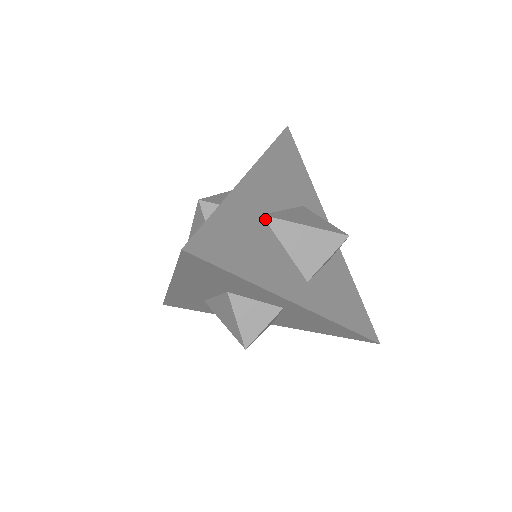
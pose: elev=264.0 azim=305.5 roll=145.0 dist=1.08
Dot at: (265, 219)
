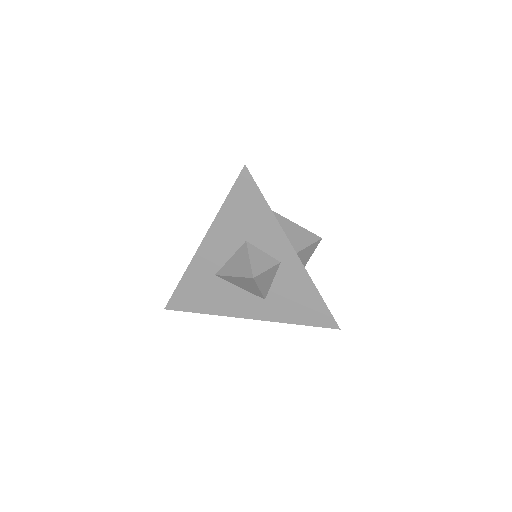
Dot at: occluded
